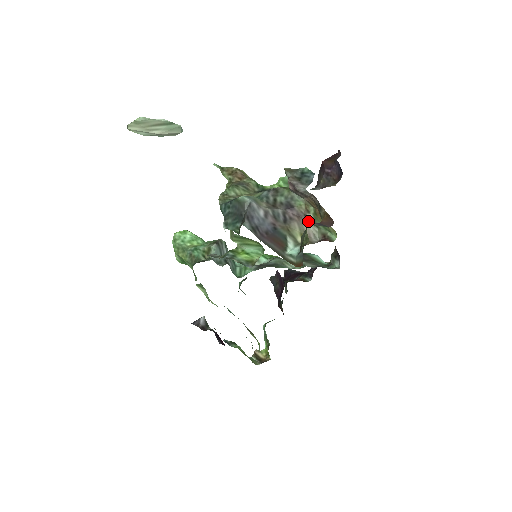
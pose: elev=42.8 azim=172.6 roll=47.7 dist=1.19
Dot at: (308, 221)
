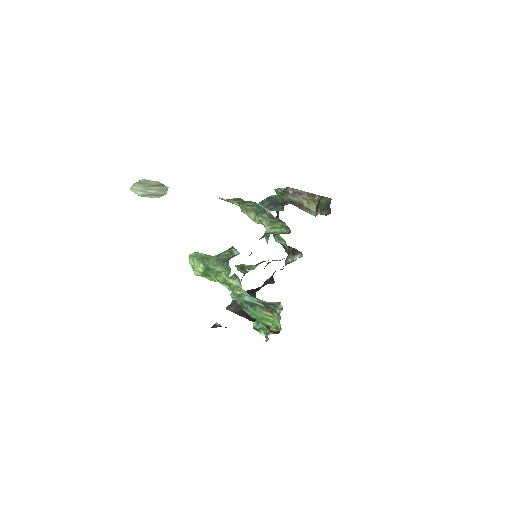
Dot at: (305, 208)
